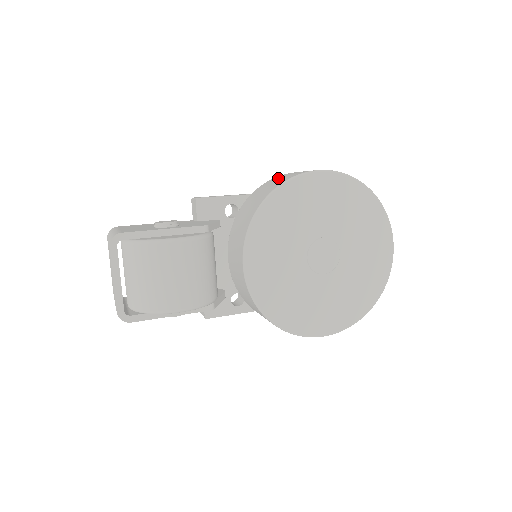
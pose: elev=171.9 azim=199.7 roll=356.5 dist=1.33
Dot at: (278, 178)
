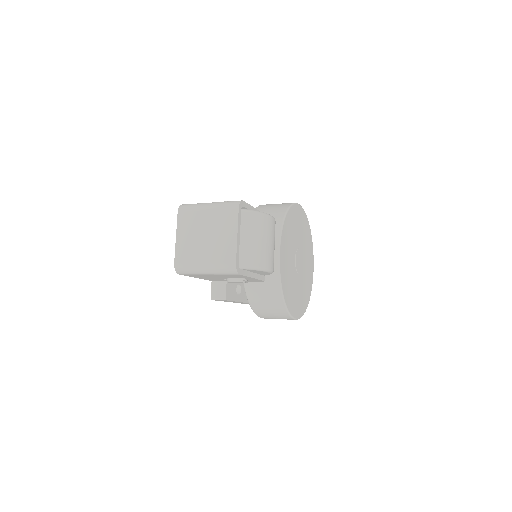
Dot at: (272, 204)
